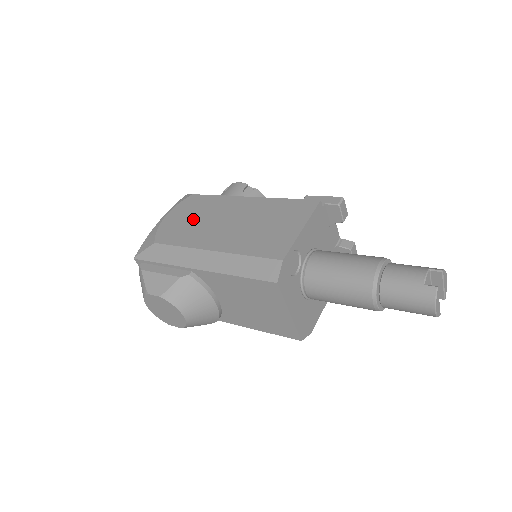
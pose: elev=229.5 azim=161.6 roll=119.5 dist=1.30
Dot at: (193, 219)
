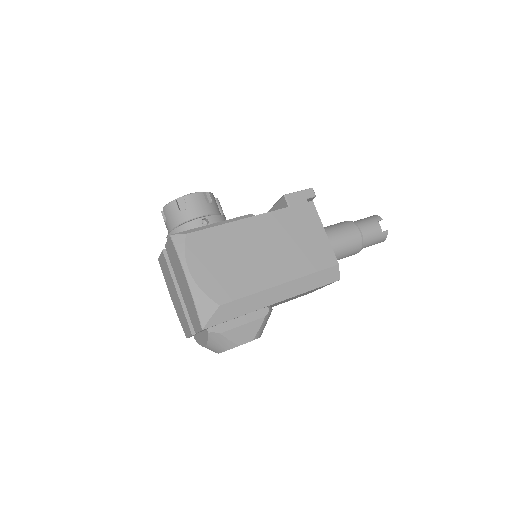
Dot at: (227, 263)
